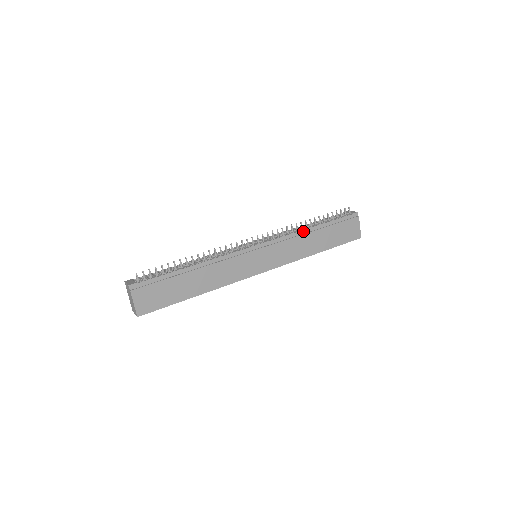
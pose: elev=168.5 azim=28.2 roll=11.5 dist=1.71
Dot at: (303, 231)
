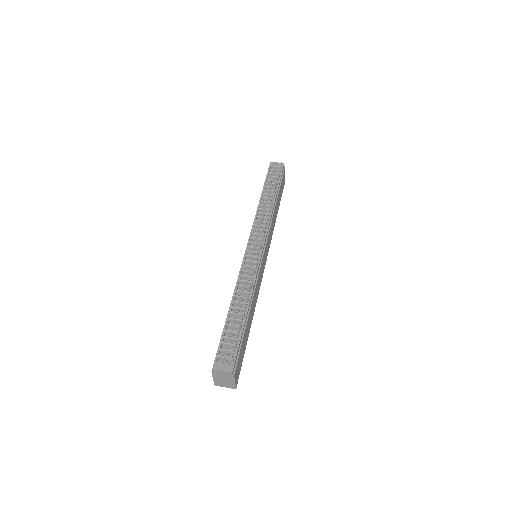
Dot at: (273, 209)
